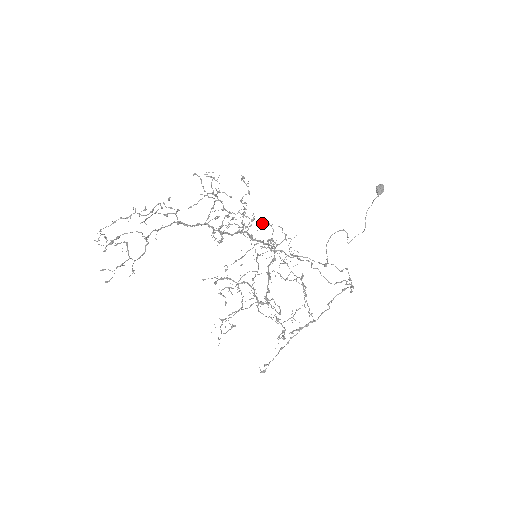
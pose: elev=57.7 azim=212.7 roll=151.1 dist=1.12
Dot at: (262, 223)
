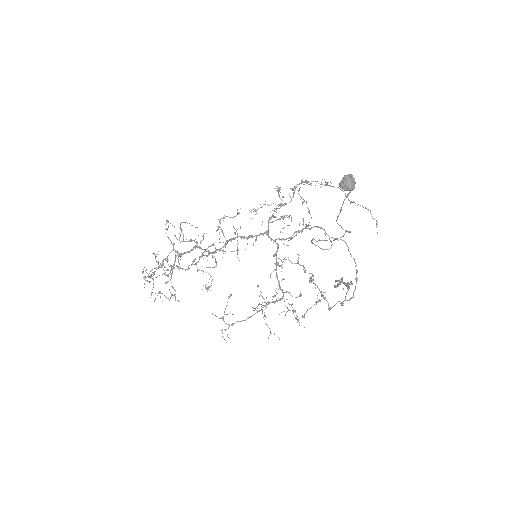
Dot at: occluded
